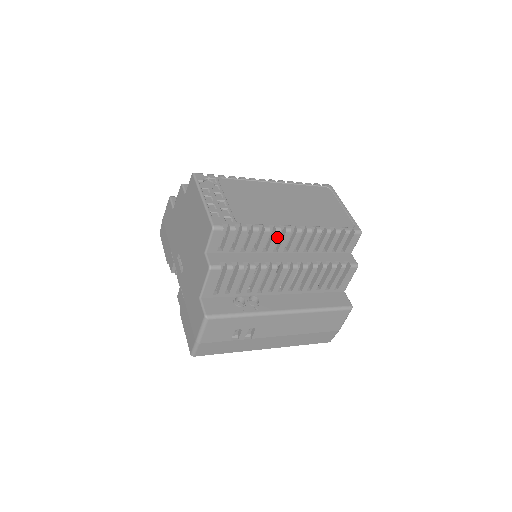
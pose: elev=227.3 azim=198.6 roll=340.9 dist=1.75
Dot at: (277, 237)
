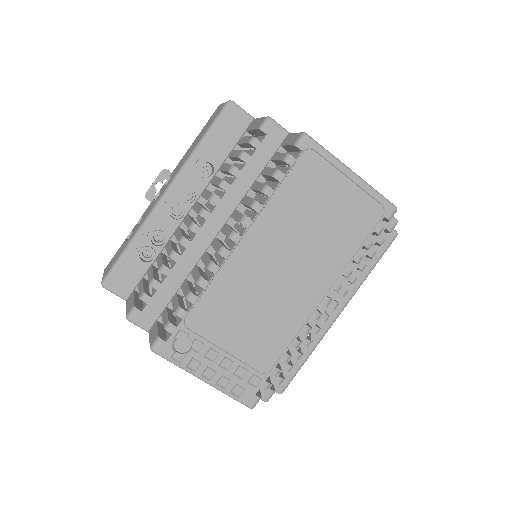
Dot at: occluded
